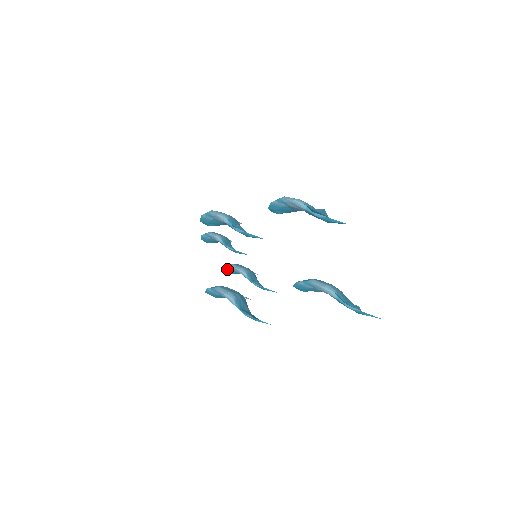
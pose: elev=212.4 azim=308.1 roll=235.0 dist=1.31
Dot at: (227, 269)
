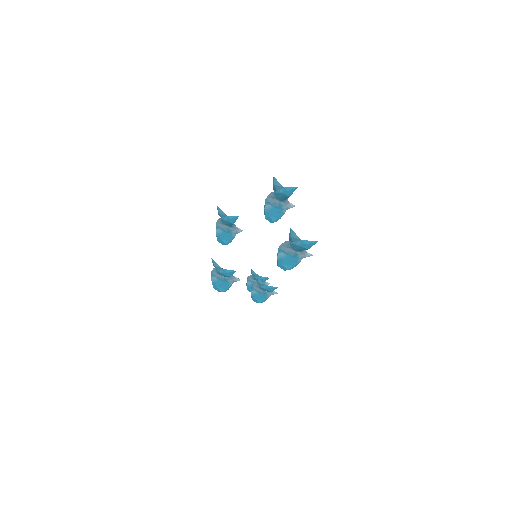
Dot at: (253, 293)
